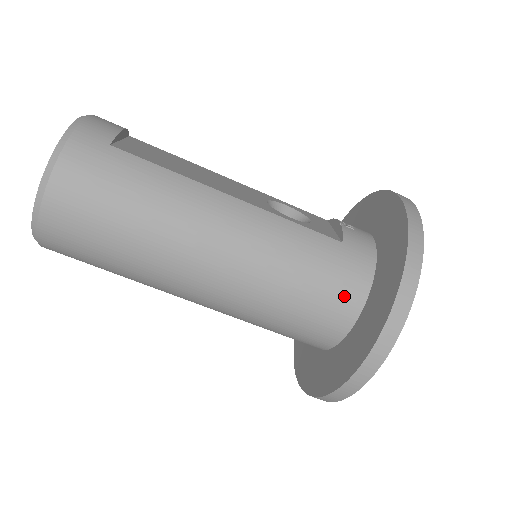
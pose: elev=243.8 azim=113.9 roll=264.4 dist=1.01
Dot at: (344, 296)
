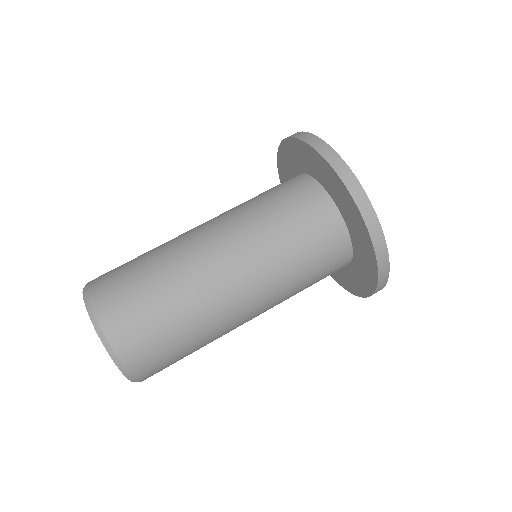
Dot at: occluded
